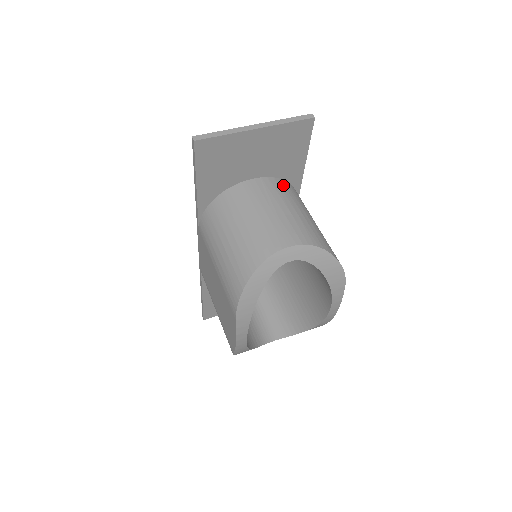
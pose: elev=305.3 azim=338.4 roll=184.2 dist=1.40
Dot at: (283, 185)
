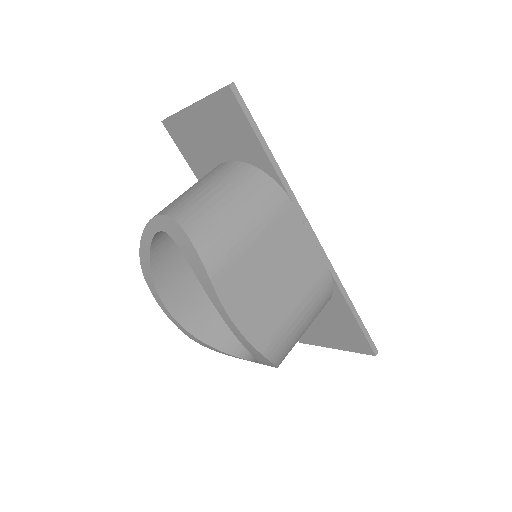
Dot at: (241, 169)
